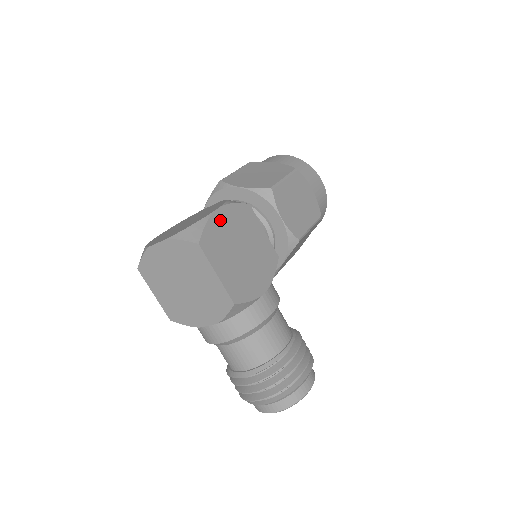
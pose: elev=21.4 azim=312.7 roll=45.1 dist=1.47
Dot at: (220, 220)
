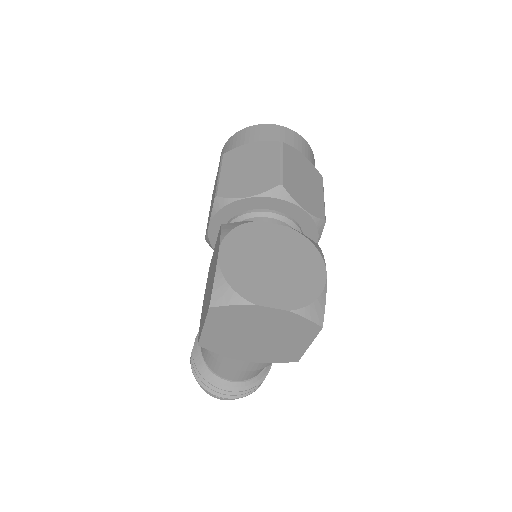
Dot at: occluded
